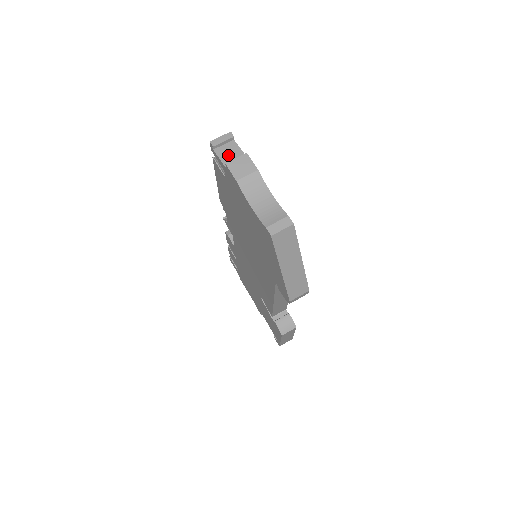
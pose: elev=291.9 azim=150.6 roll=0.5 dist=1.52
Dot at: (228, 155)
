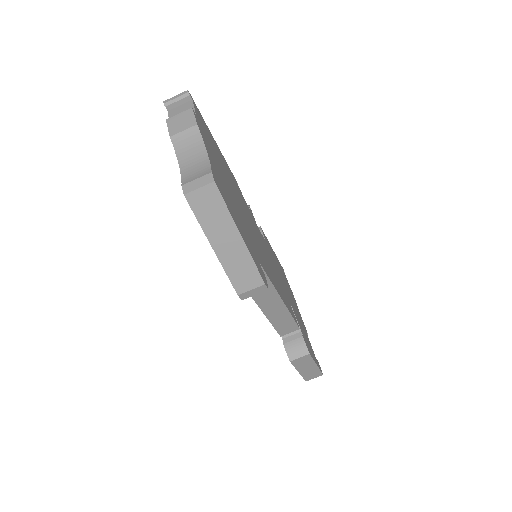
Dot at: occluded
